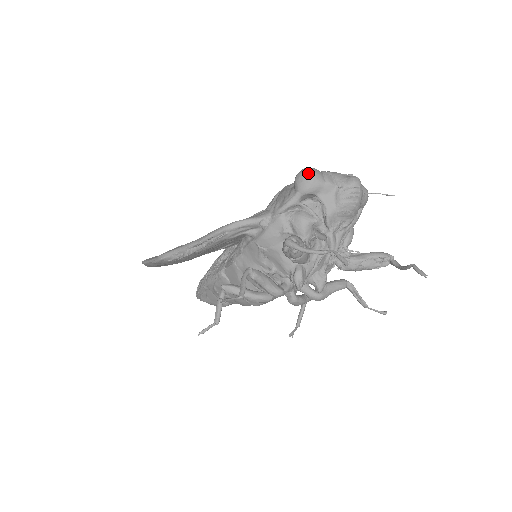
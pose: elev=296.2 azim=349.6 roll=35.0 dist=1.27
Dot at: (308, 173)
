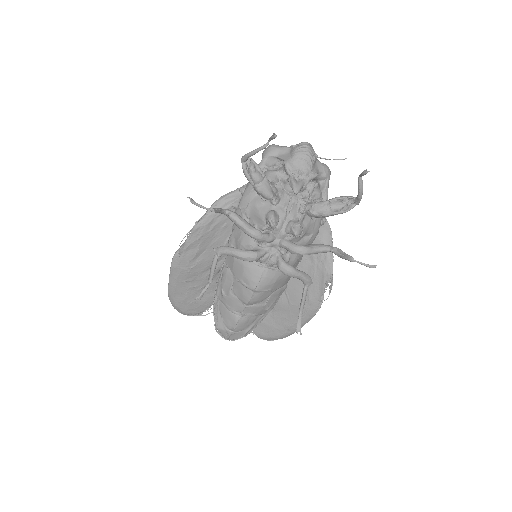
Dot at: (269, 145)
